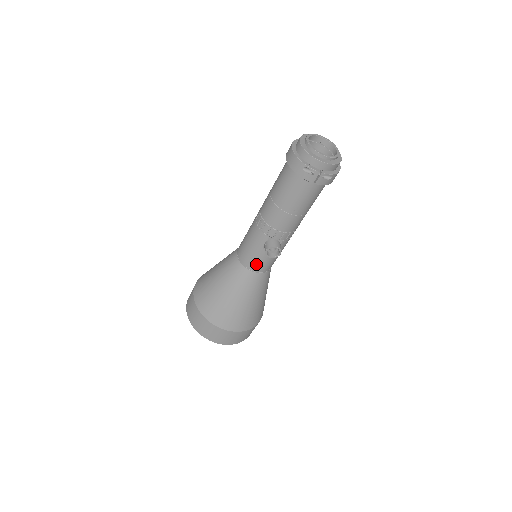
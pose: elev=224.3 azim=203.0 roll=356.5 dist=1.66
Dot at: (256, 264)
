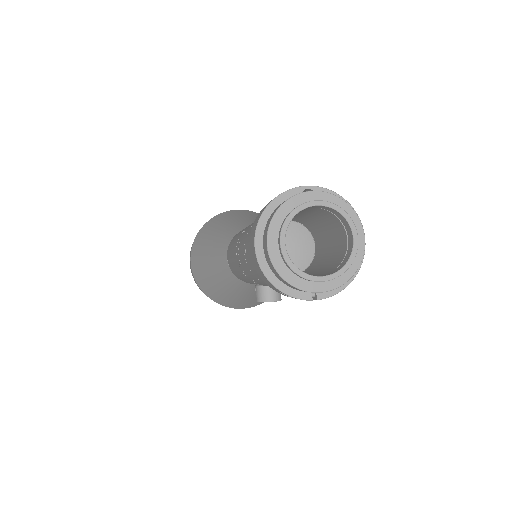
Dot at: occluded
